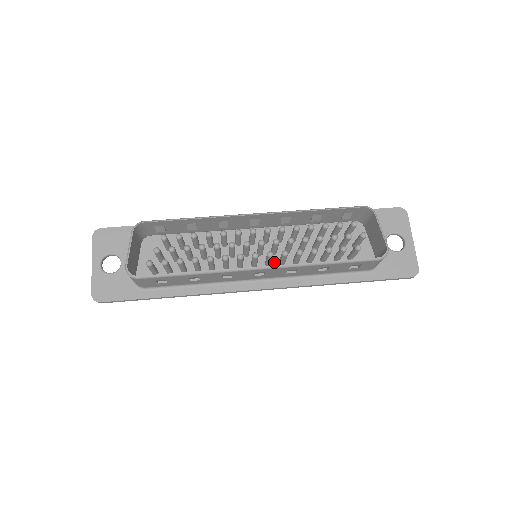
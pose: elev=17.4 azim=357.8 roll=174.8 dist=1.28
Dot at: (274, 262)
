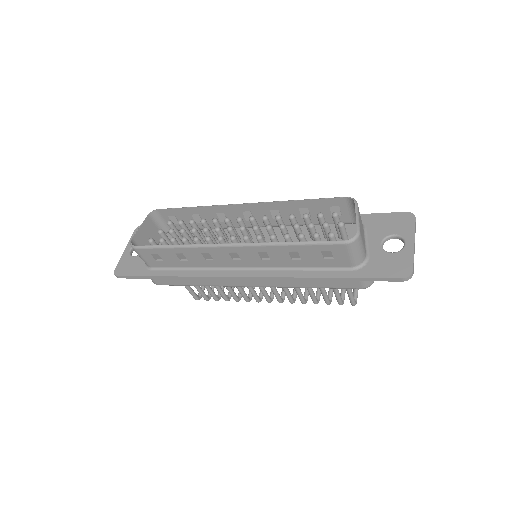
Dot at: occluded
